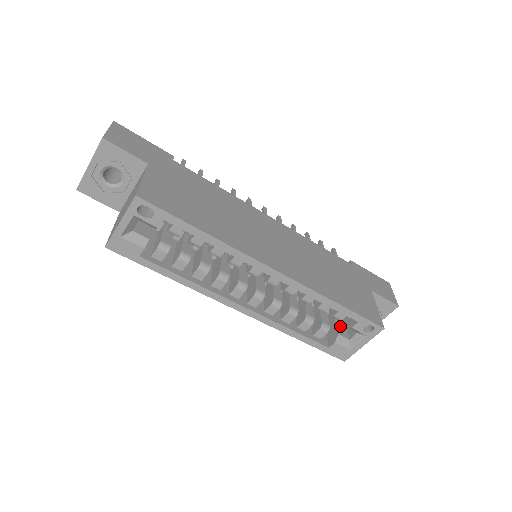
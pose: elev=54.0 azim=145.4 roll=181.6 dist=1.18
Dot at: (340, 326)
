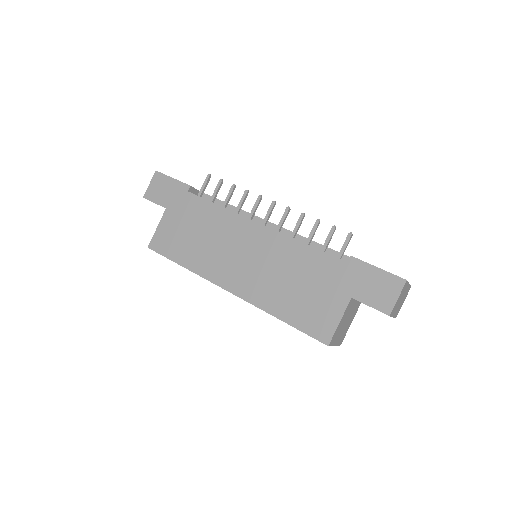
Dot at: occluded
